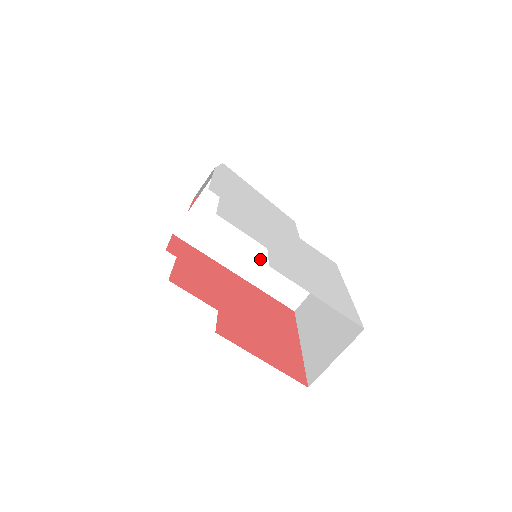
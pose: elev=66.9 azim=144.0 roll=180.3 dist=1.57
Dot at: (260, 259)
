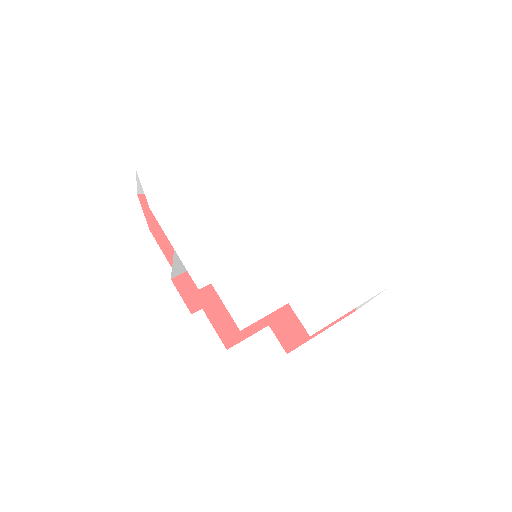
Dot at: occluded
